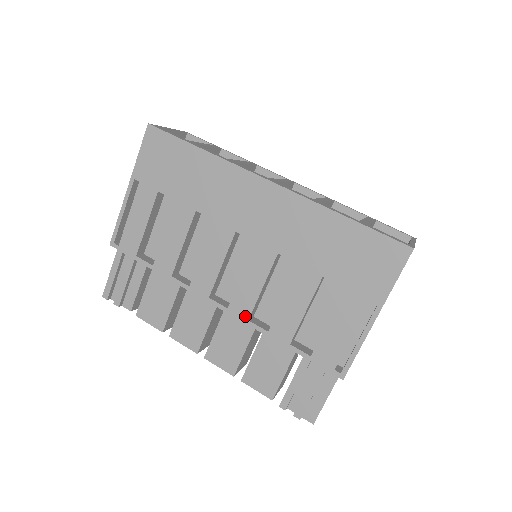
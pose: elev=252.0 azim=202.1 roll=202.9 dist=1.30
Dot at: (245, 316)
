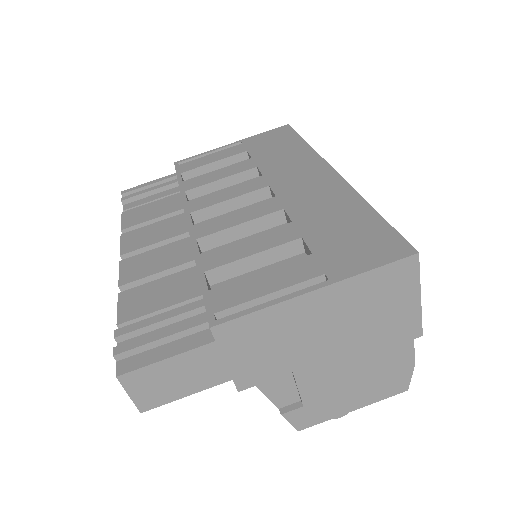
Dot at: (198, 235)
